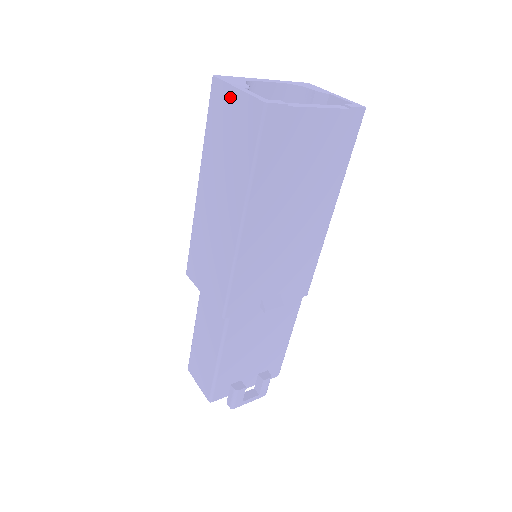
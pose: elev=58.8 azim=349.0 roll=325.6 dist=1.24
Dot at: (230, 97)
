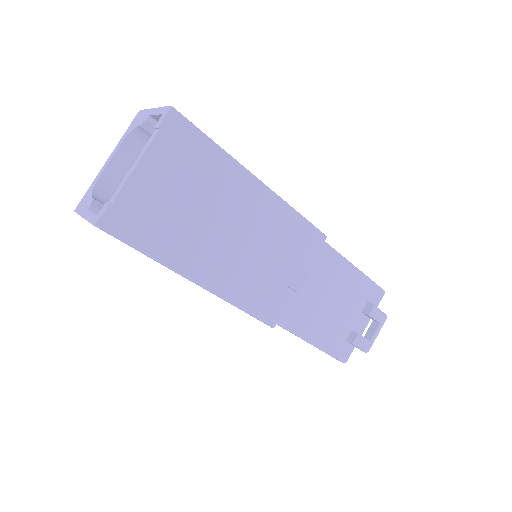
Dot at: occluded
